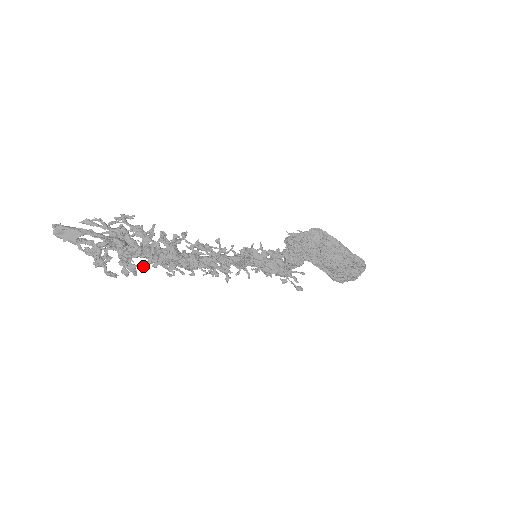
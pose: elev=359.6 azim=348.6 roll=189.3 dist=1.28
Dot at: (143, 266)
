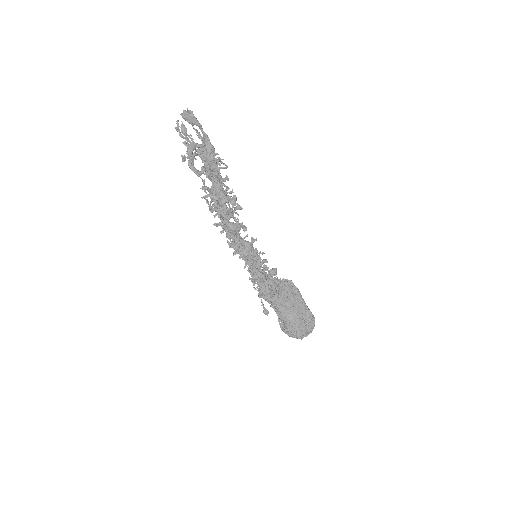
Dot at: (201, 188)
